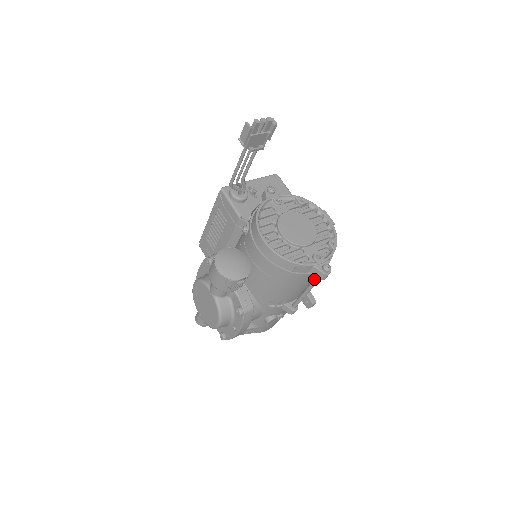
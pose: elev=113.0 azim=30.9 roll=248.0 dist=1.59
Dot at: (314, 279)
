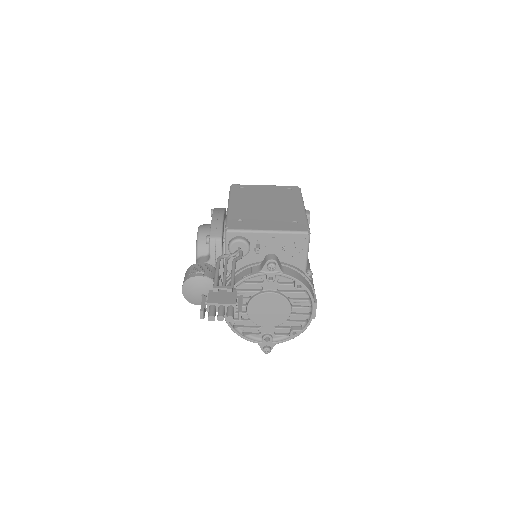
Dot at: occluded
